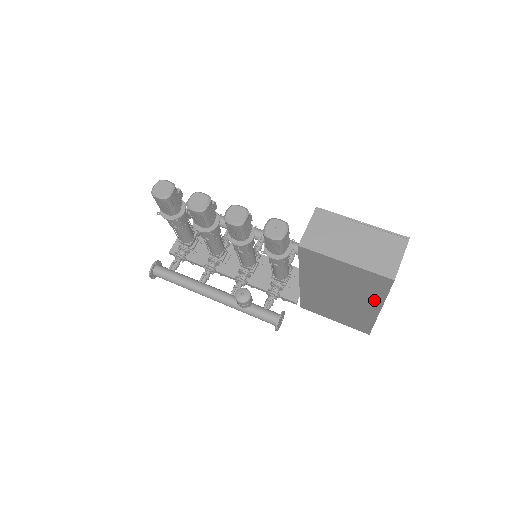
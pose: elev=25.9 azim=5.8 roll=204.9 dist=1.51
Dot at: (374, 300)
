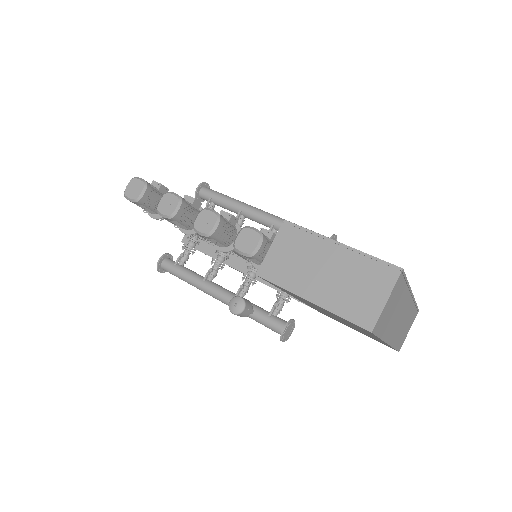
Dot at: occluded
